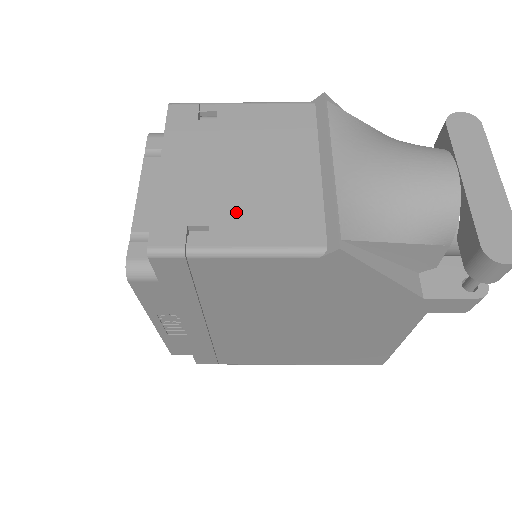
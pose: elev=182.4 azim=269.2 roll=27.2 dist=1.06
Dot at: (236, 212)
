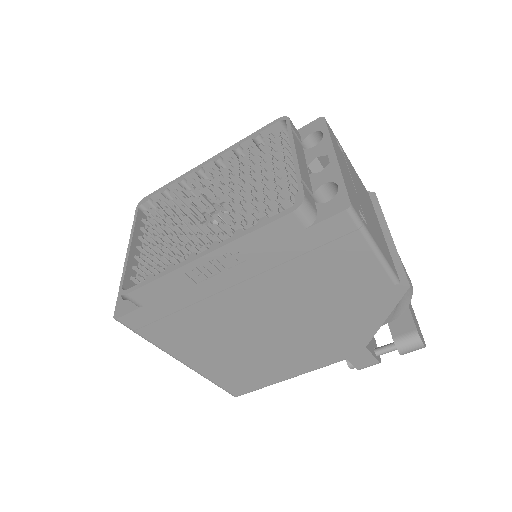
Dot at: (370, 223)
